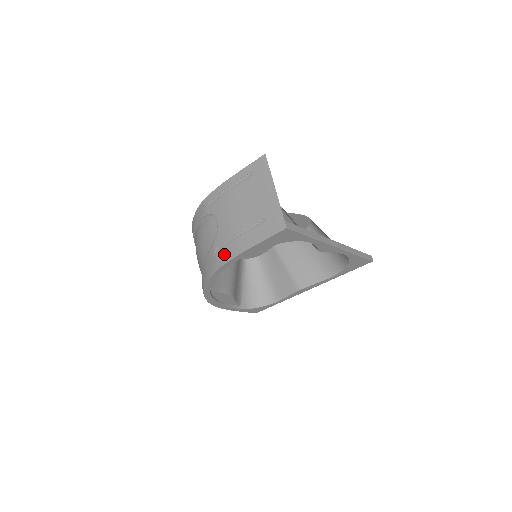
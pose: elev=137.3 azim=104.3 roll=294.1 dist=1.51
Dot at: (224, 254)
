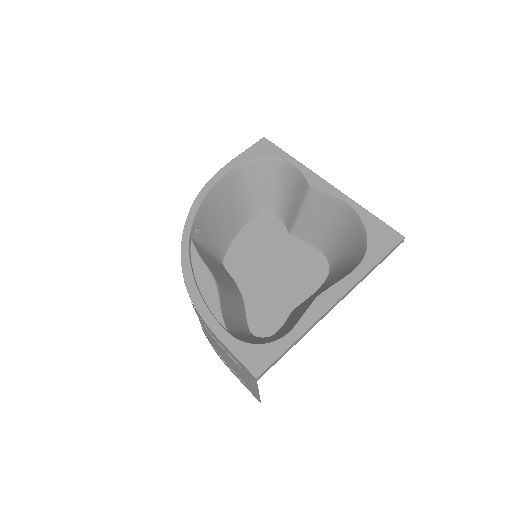
Dot at: occluded
